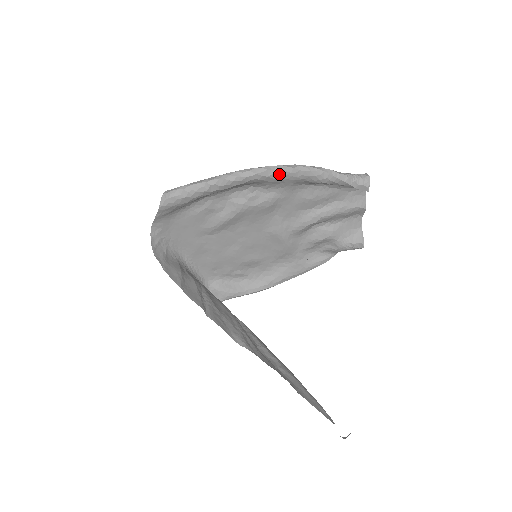
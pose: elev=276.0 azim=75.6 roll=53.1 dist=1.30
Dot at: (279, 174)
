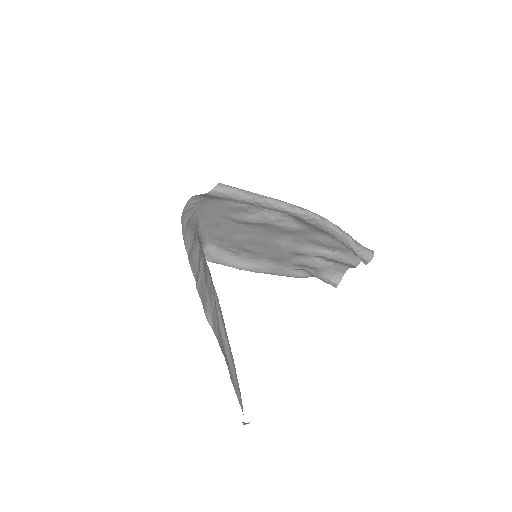
Dot at: (312, 221)
